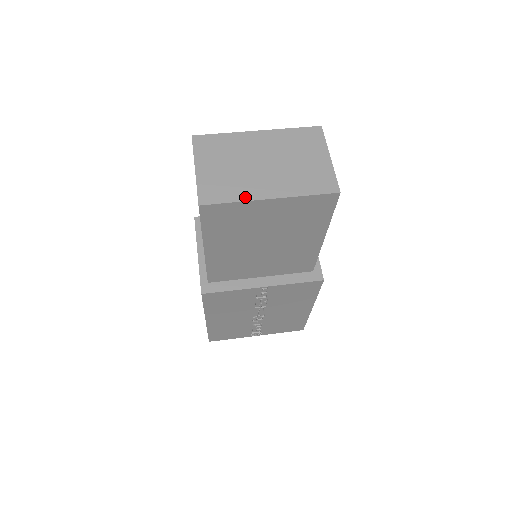
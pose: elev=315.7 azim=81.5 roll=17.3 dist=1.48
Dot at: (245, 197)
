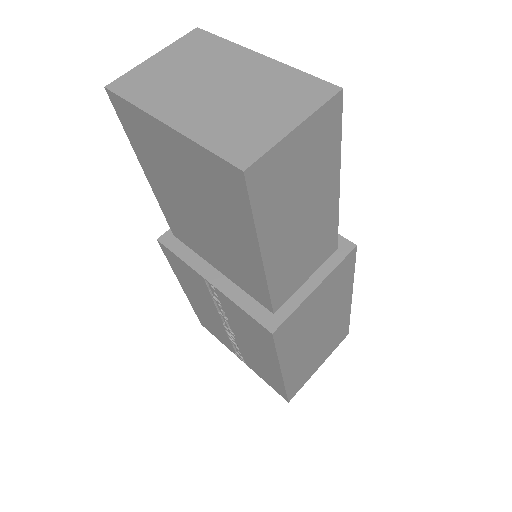
Dot at: (148, 106)
